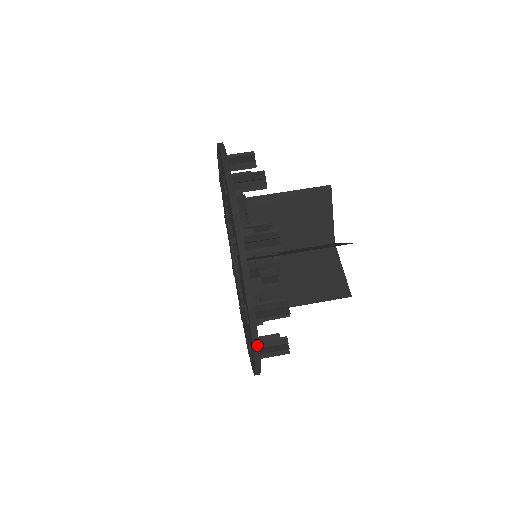
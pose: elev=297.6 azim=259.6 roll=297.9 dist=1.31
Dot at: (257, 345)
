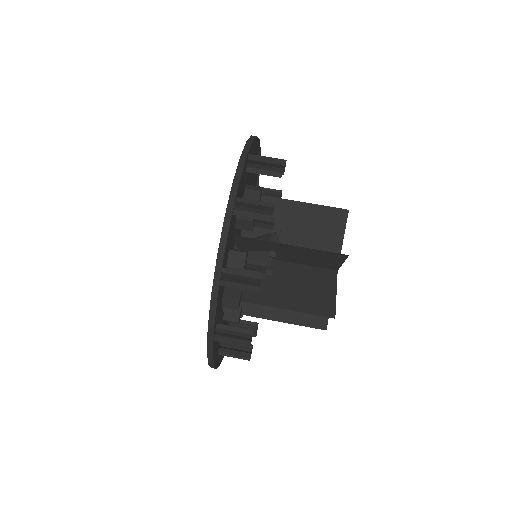
Dot at: (215, 305)
